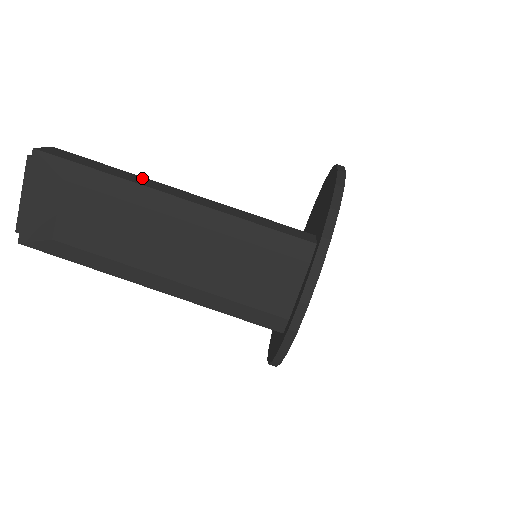
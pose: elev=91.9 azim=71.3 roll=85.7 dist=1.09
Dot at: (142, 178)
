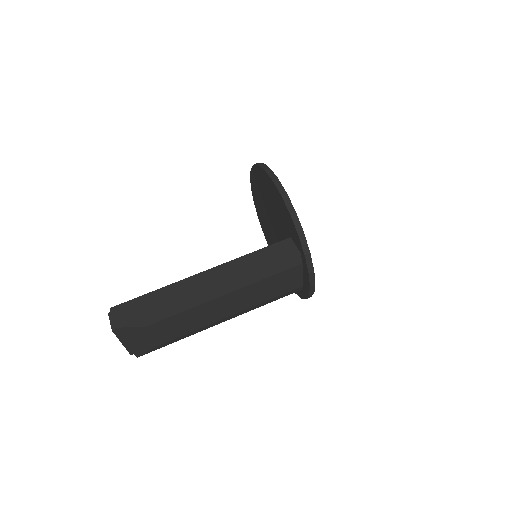
Dot at: (177, 286)
